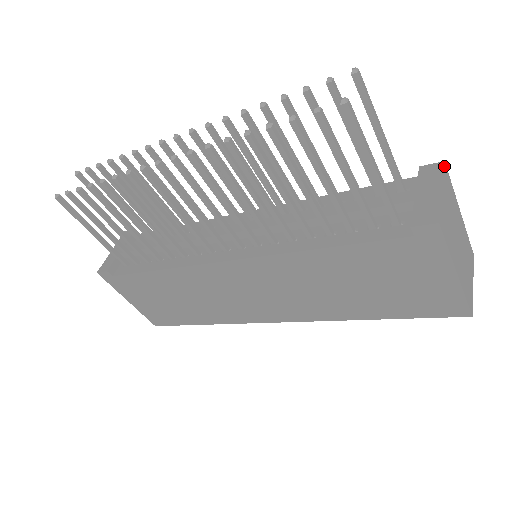
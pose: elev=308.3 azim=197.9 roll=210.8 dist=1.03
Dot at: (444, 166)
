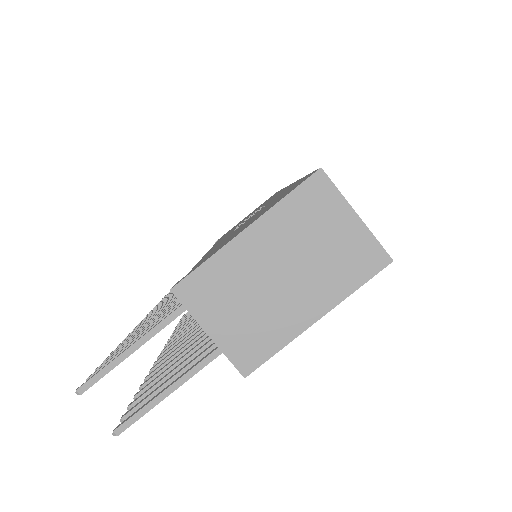
Dot at: (177, 298)
